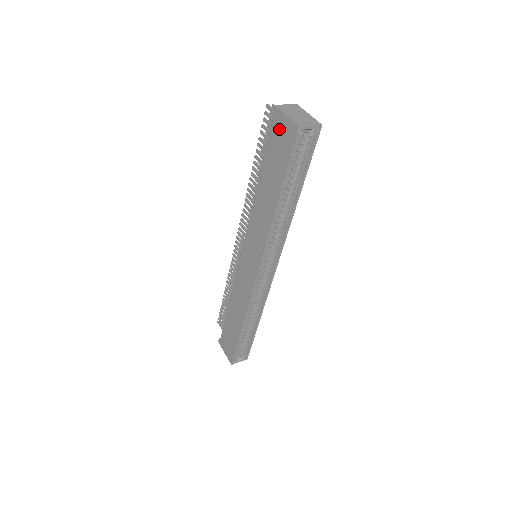
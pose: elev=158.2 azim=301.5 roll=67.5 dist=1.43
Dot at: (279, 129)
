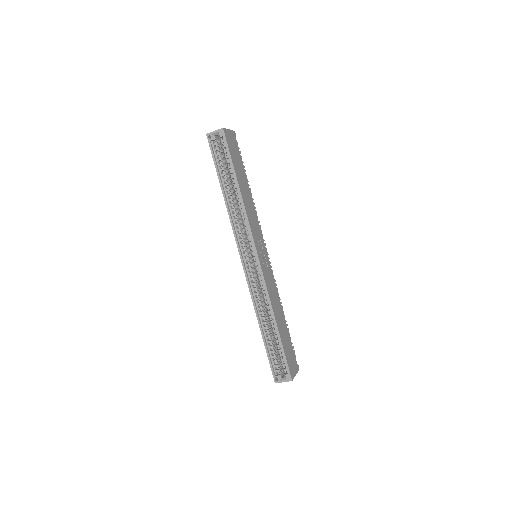
Dot at: occluded
